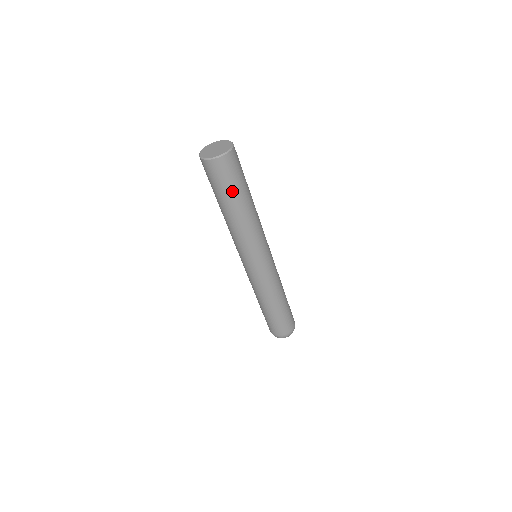
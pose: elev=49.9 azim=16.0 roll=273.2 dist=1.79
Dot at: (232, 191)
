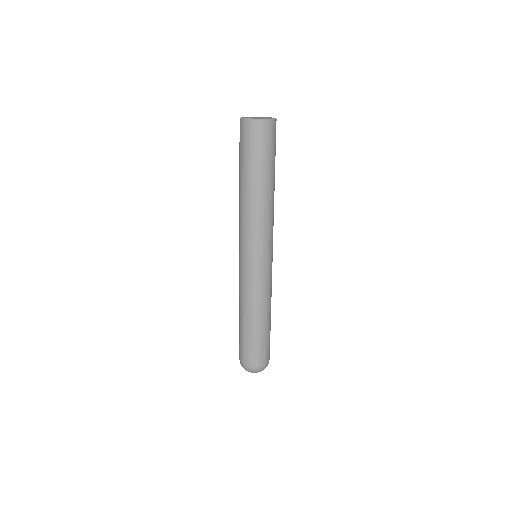
Dot at: (252, 162)
